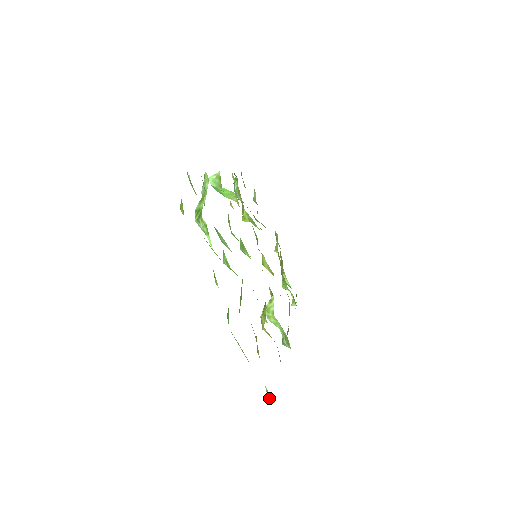
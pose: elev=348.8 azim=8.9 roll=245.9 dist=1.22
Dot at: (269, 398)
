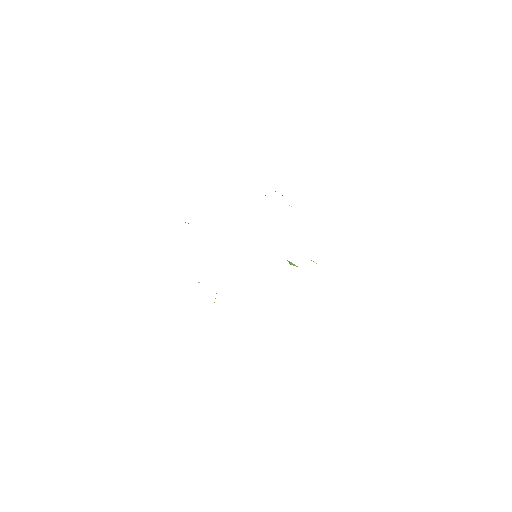
Dot at: occluded
